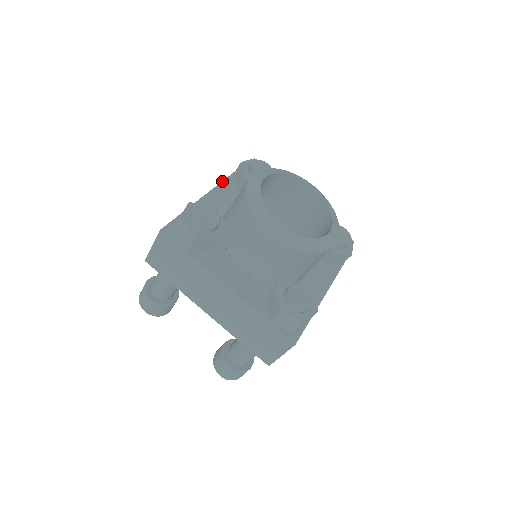
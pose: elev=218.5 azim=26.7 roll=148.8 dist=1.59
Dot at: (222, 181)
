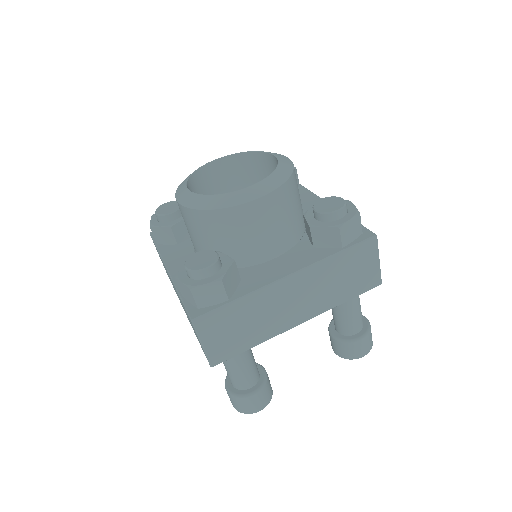
Dot at: occluded
